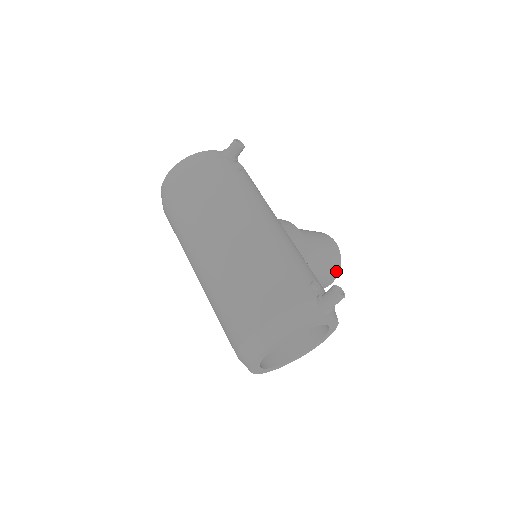
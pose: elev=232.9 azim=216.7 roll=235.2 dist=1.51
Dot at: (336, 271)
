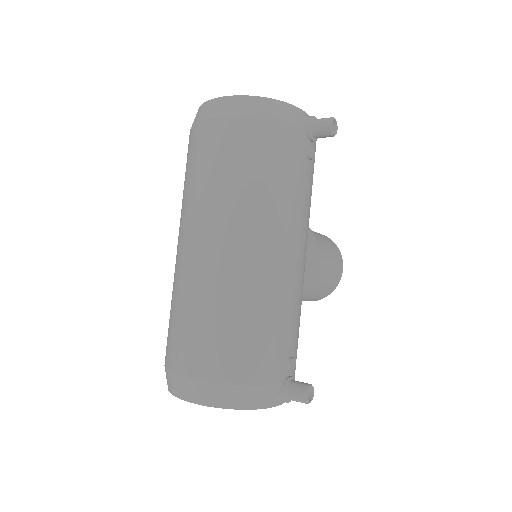
Dot at: (321, 298)
